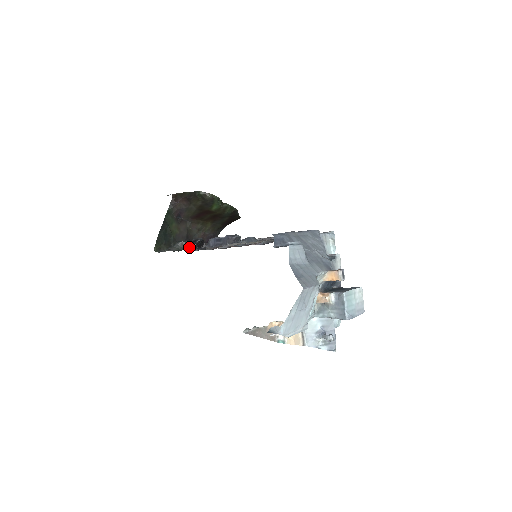
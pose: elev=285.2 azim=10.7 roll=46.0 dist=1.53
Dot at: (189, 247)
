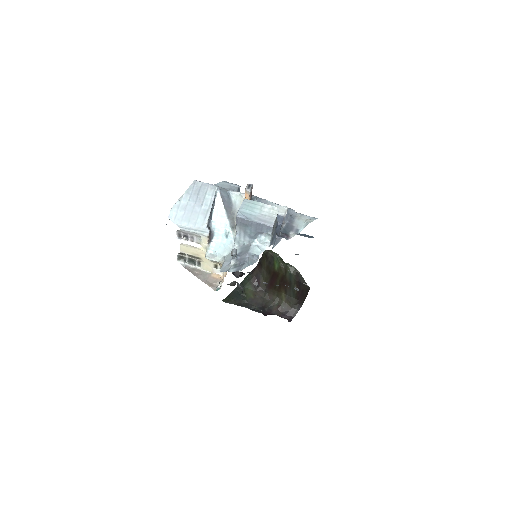
Dot at: occluded
